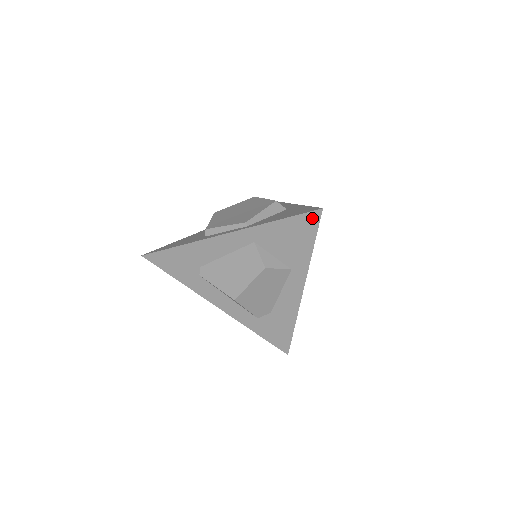
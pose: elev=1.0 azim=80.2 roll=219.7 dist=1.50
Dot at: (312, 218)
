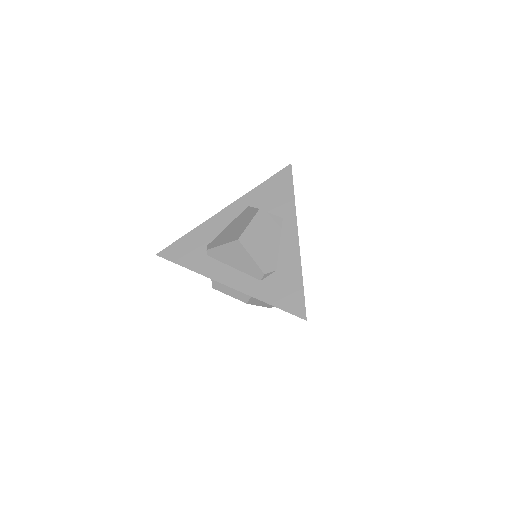
Dot at: (286, 172)
